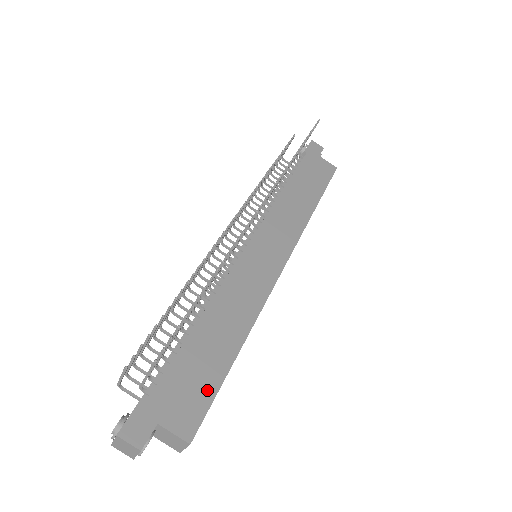
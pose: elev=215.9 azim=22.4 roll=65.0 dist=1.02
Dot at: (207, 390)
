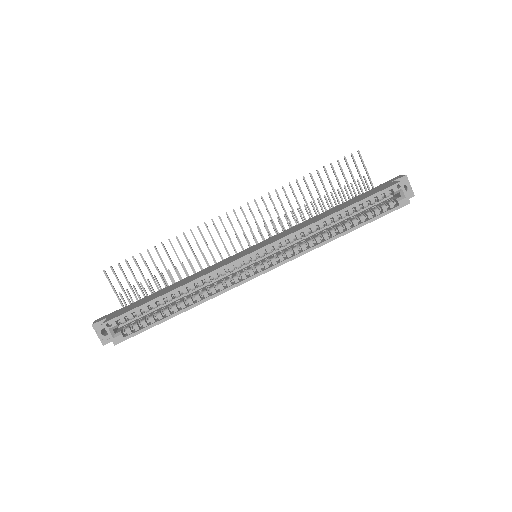
Dot at: (136, 306)
